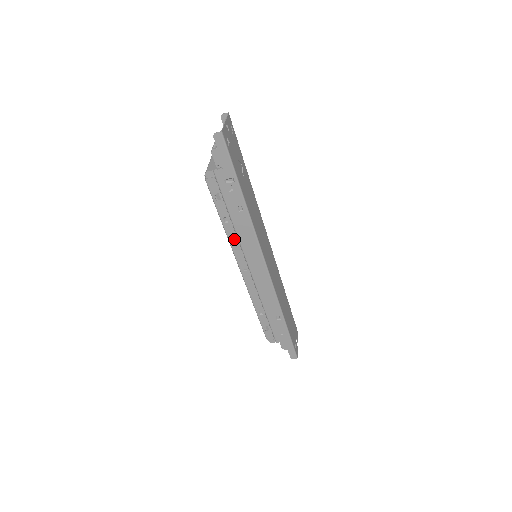
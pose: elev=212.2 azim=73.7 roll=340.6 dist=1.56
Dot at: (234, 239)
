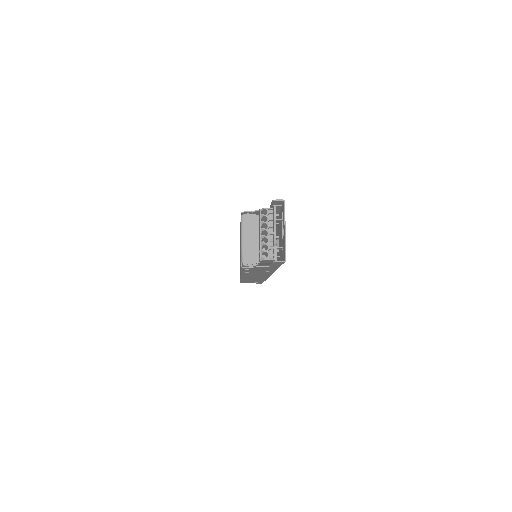
Dot at: (248, 274)
